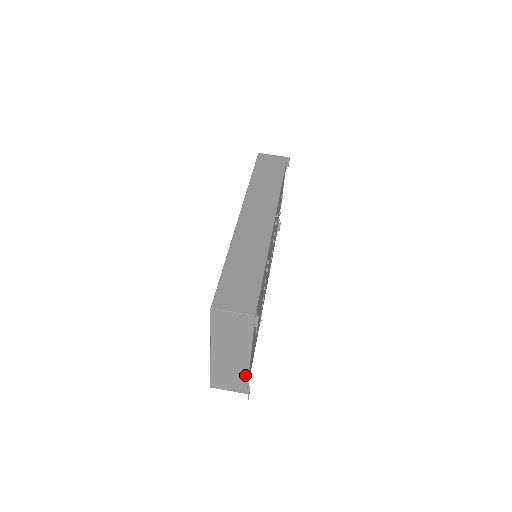
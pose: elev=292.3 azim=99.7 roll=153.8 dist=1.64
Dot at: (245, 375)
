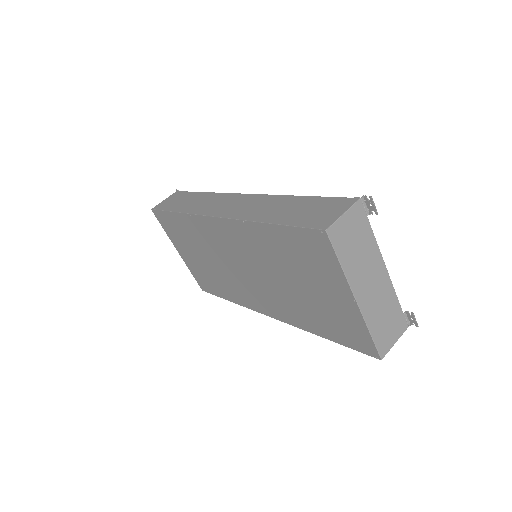
Dot at: (394, 299)
